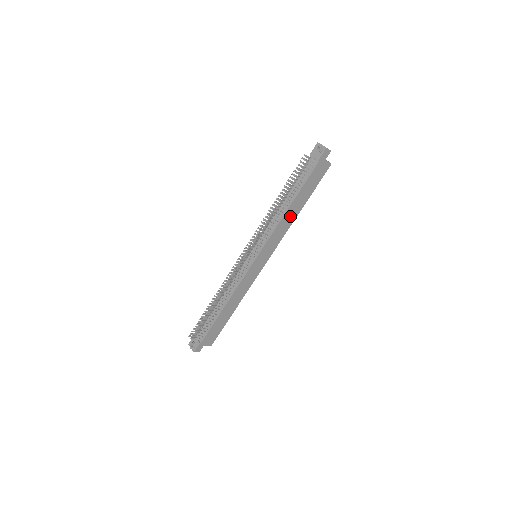
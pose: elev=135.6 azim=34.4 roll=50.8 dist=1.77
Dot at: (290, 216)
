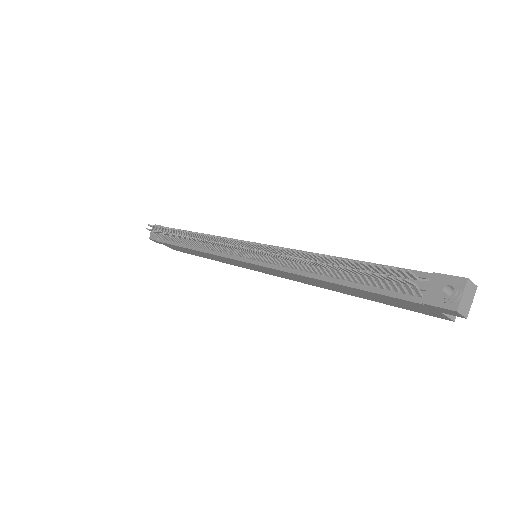
Dot at: (323, 284)
